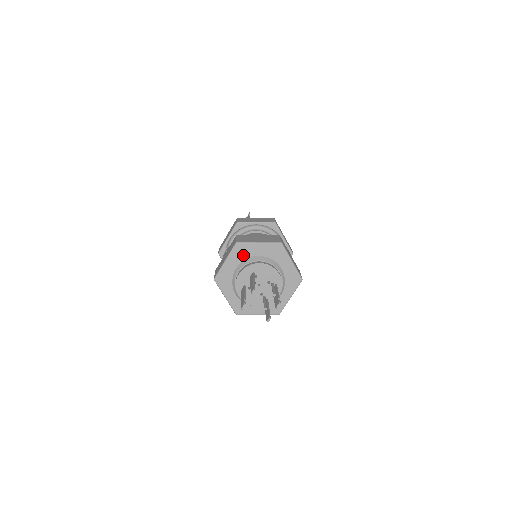
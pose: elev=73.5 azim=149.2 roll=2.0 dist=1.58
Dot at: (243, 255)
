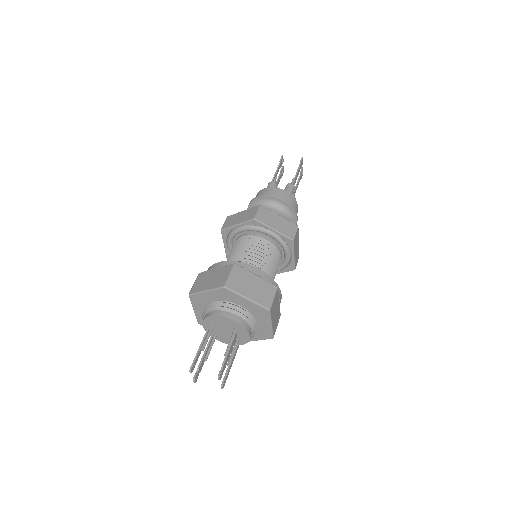
Dot at: (202, 303)
